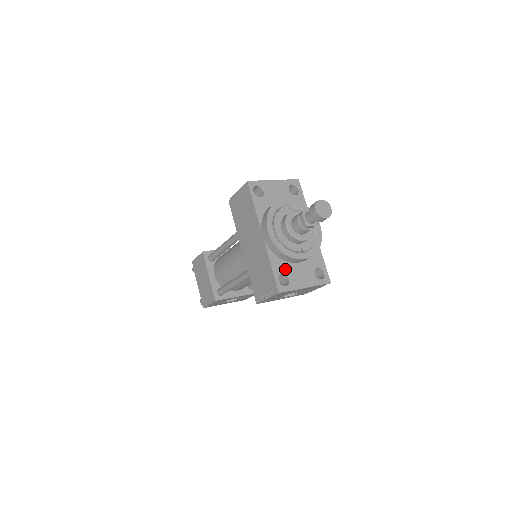
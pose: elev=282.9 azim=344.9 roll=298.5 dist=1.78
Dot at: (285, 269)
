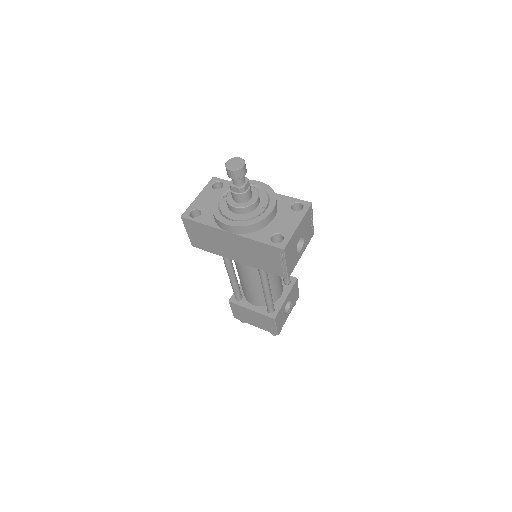
Dot at: (270, 232)
